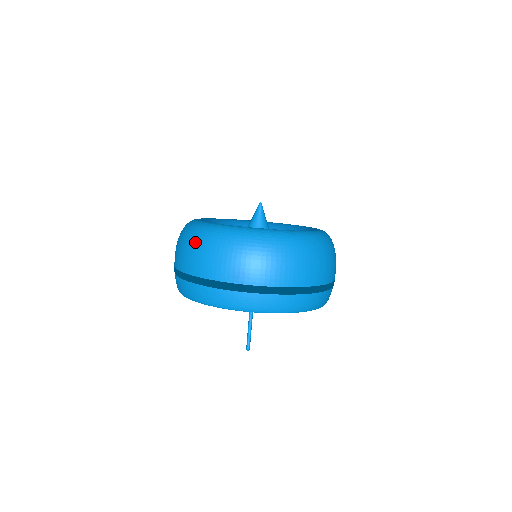
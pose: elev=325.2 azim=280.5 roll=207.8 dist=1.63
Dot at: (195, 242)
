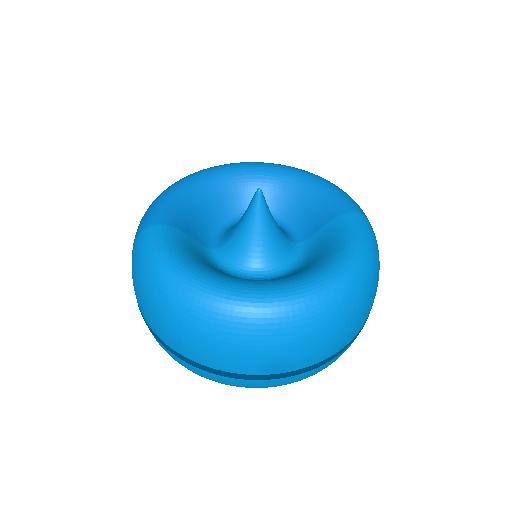
Dot at: (188, 324)
